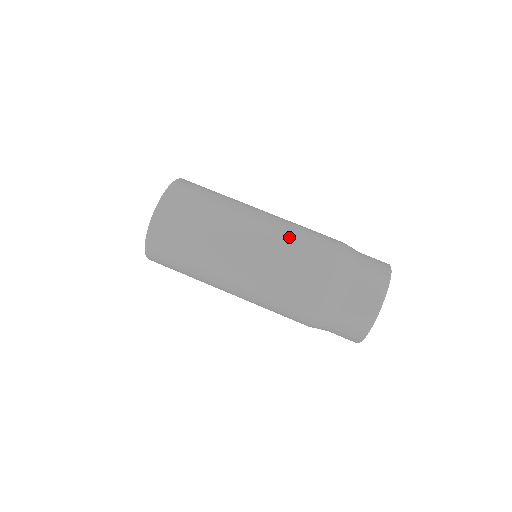
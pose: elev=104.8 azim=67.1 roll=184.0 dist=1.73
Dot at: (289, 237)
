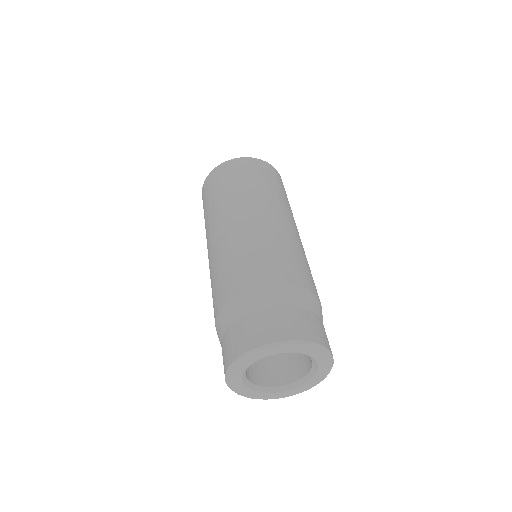
Dot at: (295, 246)
